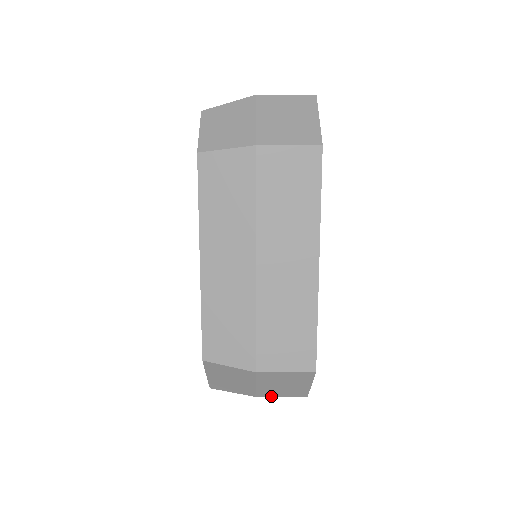
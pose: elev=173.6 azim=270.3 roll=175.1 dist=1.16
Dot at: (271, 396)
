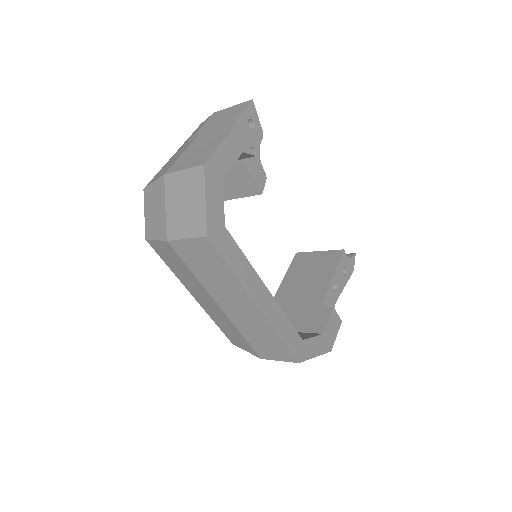
Dot at: occluded
